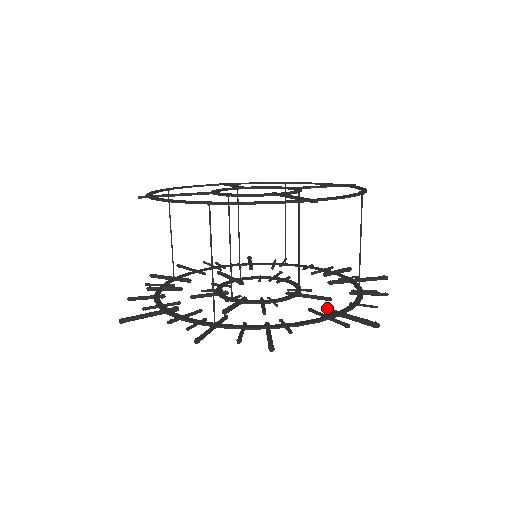
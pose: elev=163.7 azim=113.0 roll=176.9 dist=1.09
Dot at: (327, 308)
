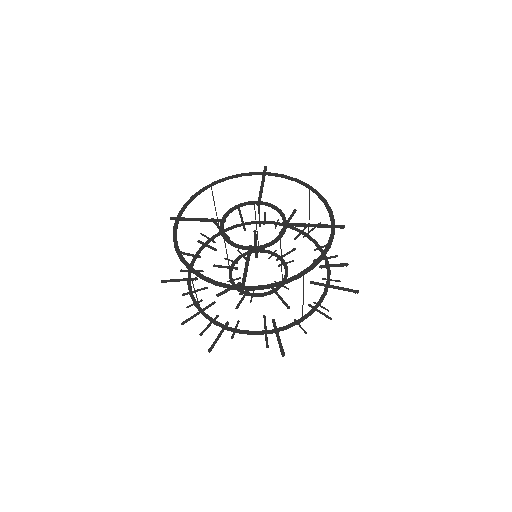
Dot at: (273, 321)
